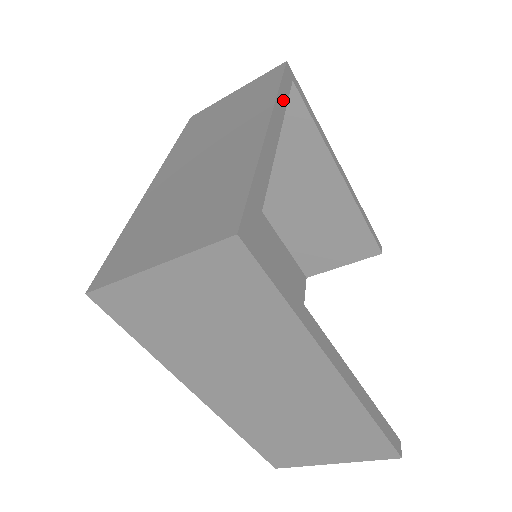
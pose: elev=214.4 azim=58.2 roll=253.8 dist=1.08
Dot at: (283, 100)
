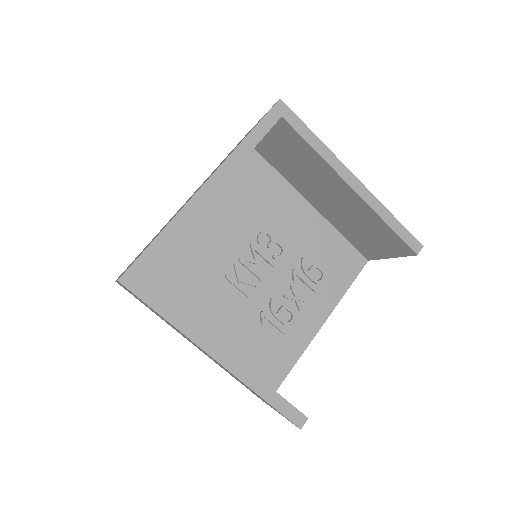
Dot at: (245, 150)
